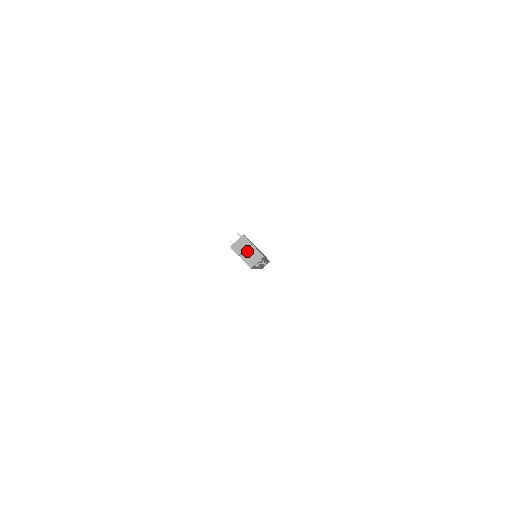
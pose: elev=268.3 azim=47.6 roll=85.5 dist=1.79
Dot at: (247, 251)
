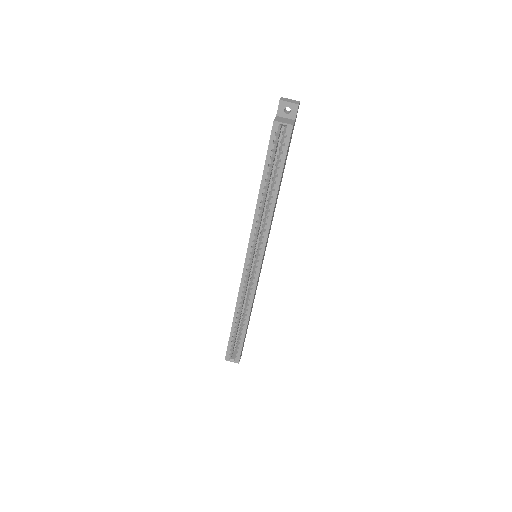
Dot at: (286, 118)
